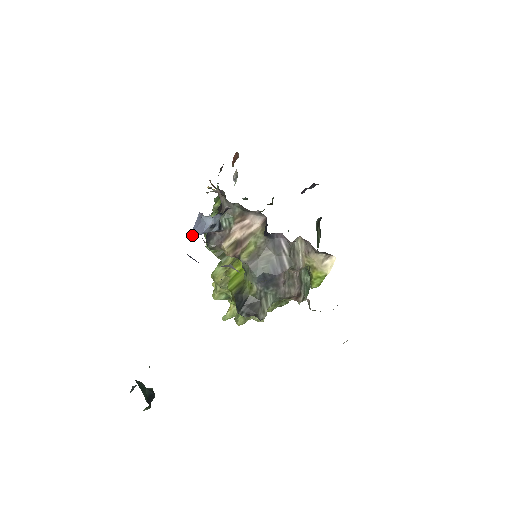
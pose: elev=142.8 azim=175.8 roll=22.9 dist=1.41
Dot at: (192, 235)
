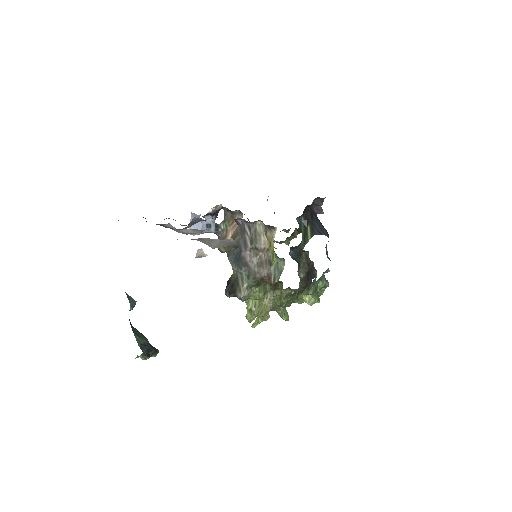
Dot at: occluded
